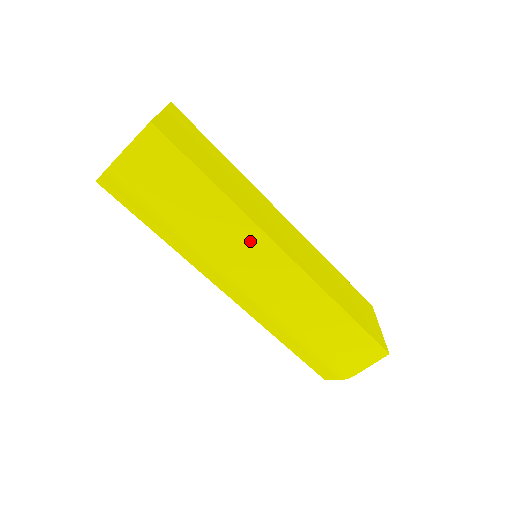
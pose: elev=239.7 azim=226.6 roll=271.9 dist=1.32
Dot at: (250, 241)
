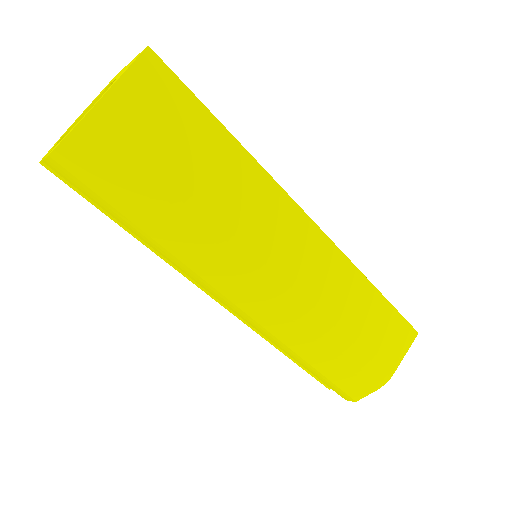
Dot at: (276, 212)
